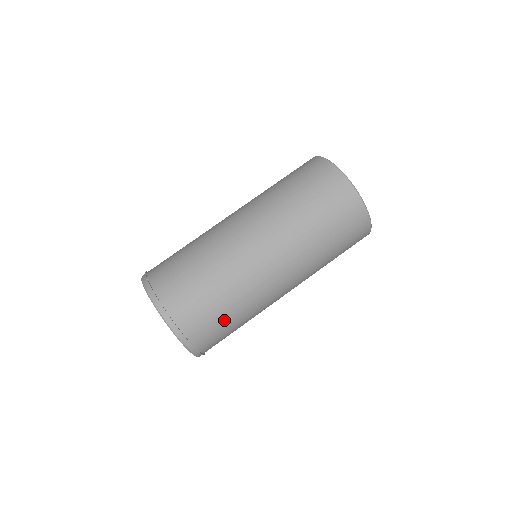
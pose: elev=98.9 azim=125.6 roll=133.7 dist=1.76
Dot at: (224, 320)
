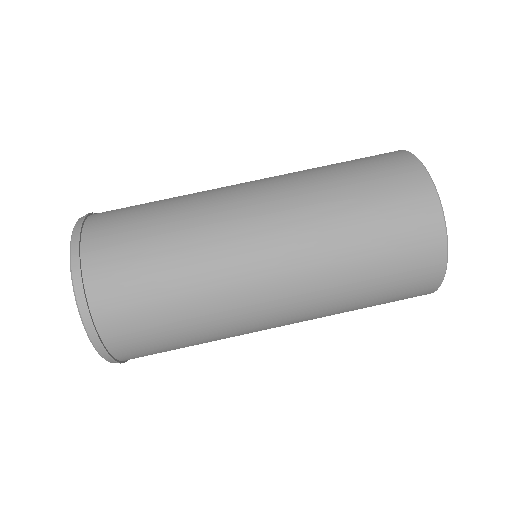
Dot at: (153, 291)
